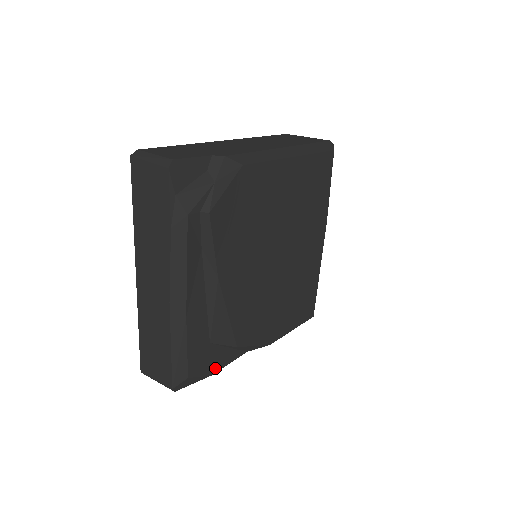
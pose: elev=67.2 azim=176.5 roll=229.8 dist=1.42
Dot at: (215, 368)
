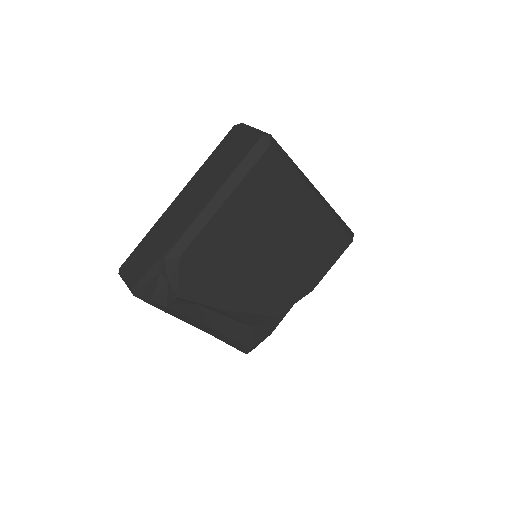
Dot at: (271, 330)
